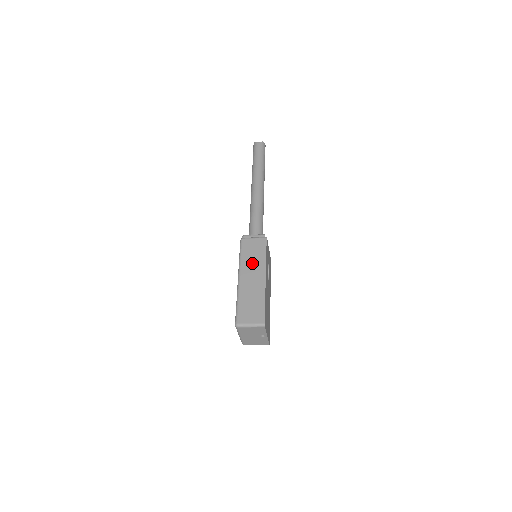
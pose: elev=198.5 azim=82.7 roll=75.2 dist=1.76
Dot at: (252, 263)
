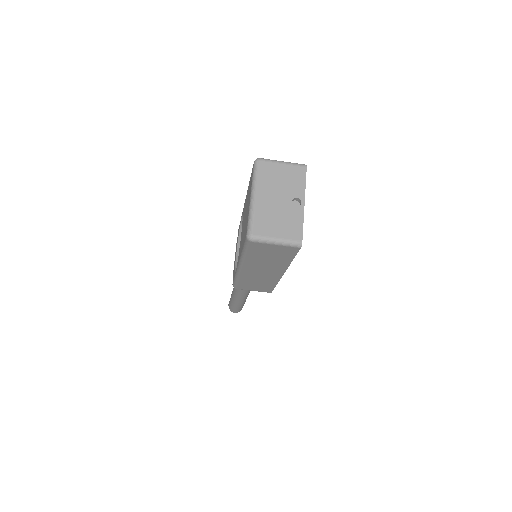
Dot at: occluded
